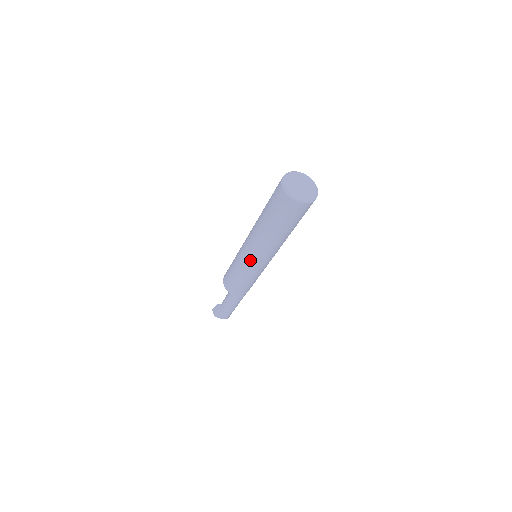
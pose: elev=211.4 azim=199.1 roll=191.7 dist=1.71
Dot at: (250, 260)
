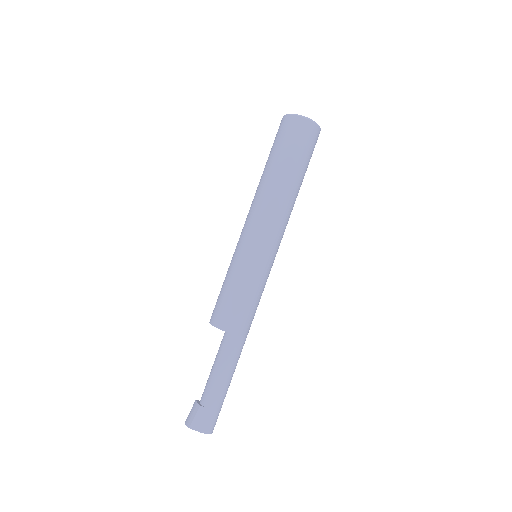
Dot at: (250, 239)
